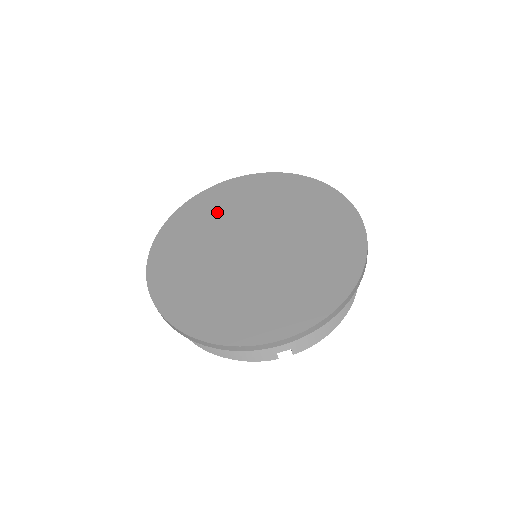
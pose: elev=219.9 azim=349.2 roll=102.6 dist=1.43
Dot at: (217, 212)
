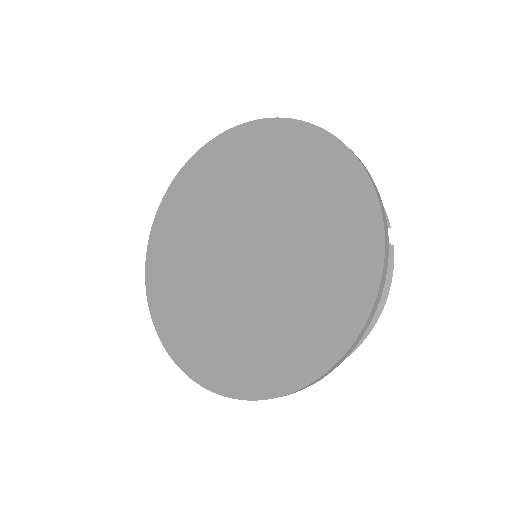
Dot at: (213, 188)
